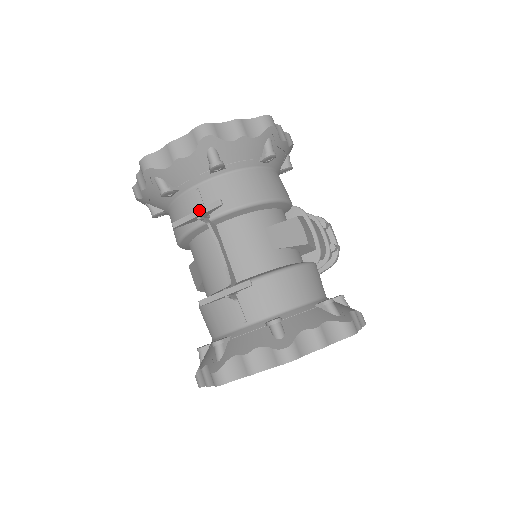
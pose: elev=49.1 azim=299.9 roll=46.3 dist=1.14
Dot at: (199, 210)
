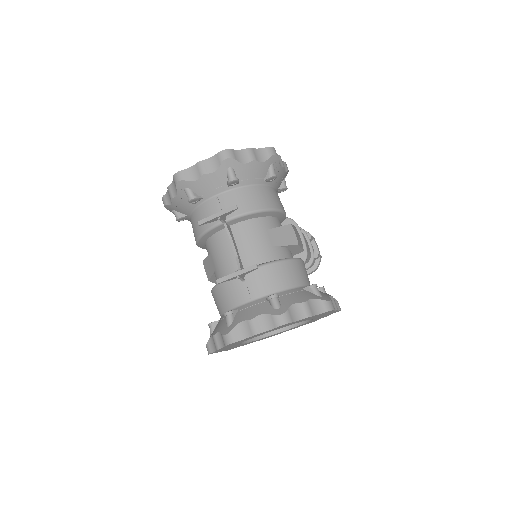
Dot at: (219, 212)
